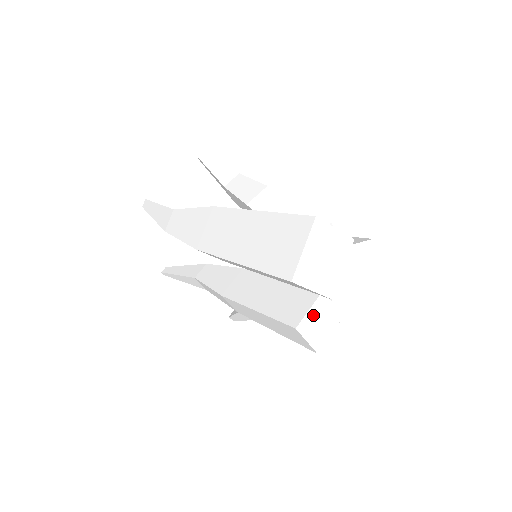
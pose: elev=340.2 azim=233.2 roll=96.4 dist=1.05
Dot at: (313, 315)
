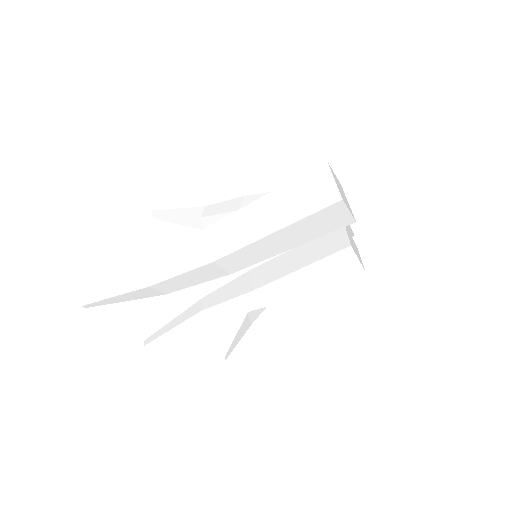
Dot at: (350, 239)
